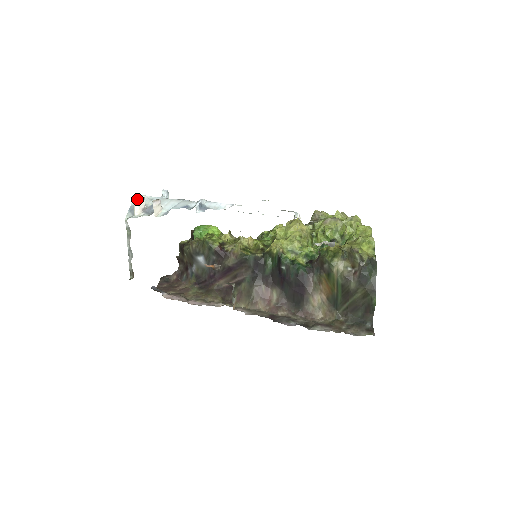
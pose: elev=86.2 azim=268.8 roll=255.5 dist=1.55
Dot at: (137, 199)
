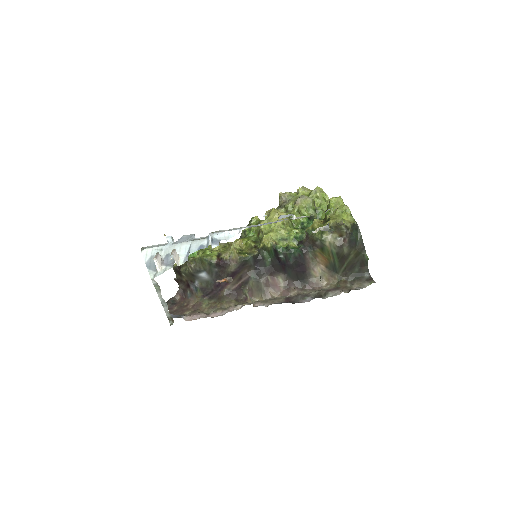
Dot at: (155, 257)
